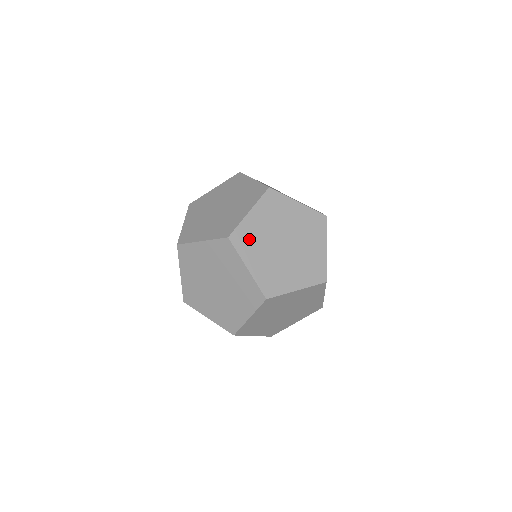
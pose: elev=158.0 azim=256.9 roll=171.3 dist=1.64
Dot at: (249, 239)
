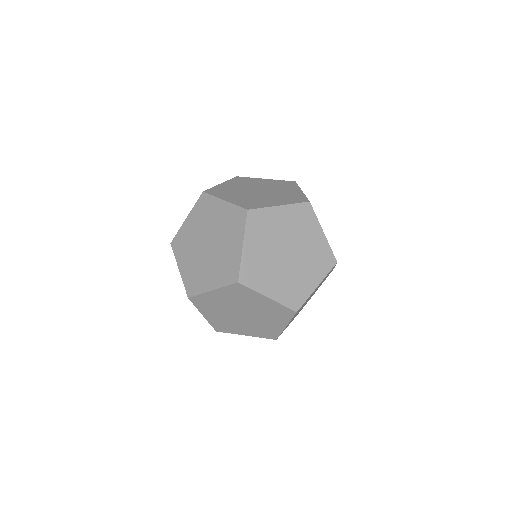
Dot at: (263, 225)
